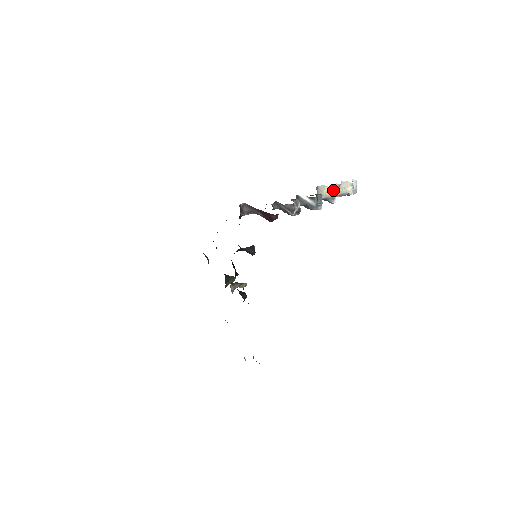
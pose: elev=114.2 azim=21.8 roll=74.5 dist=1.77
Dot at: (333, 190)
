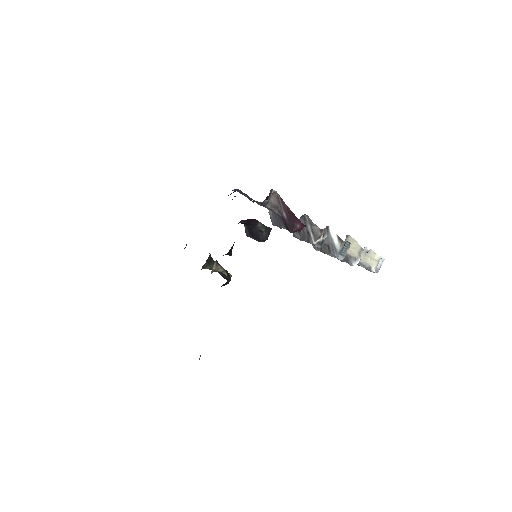
Dot at: (361, 250)
